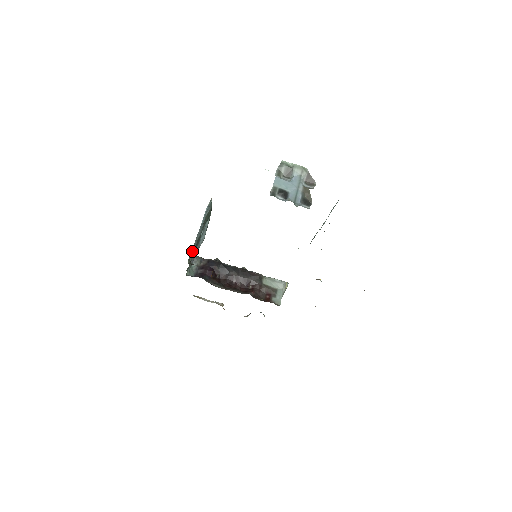
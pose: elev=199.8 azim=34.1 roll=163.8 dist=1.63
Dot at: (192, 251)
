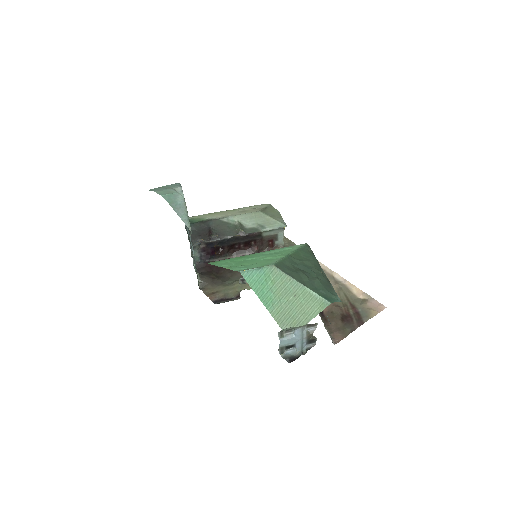
Dot at: (193, 261)
